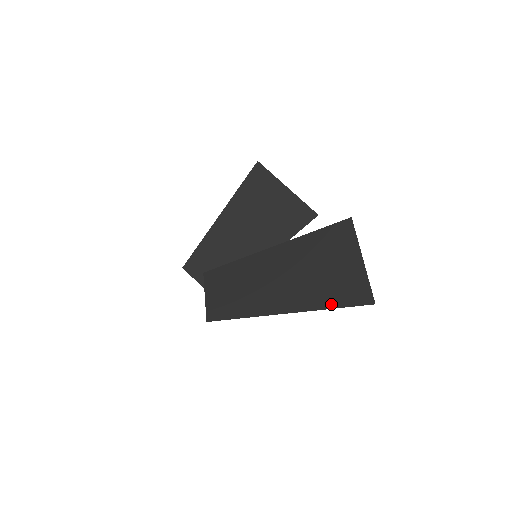
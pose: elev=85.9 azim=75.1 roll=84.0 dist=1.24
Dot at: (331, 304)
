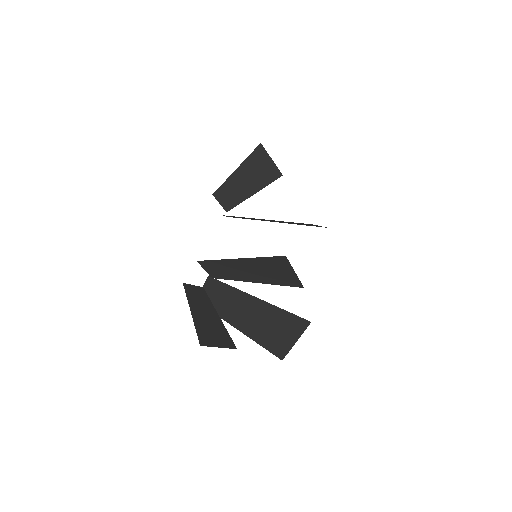
Dot at: (263, 345)
